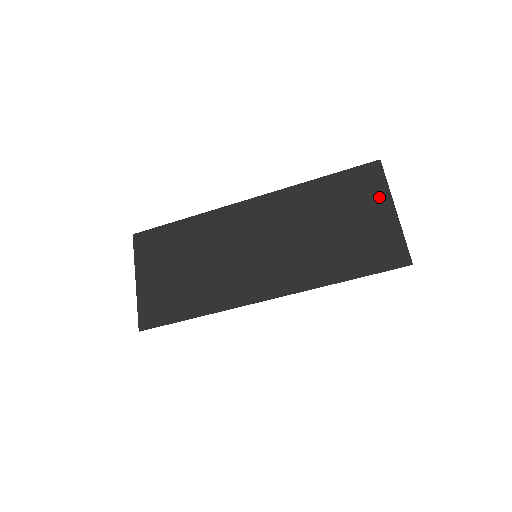
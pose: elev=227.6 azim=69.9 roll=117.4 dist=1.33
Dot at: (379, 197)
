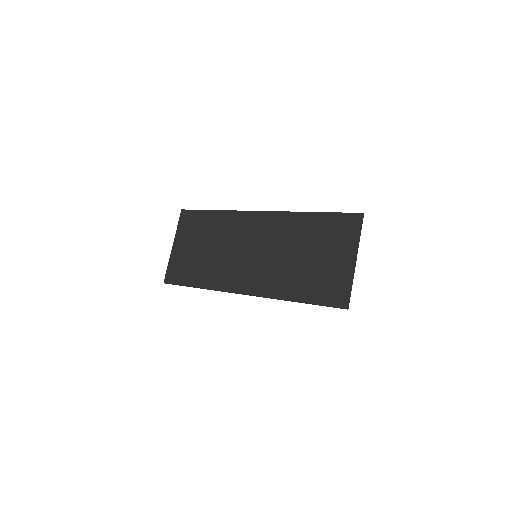
Dot at: (349, 245)
